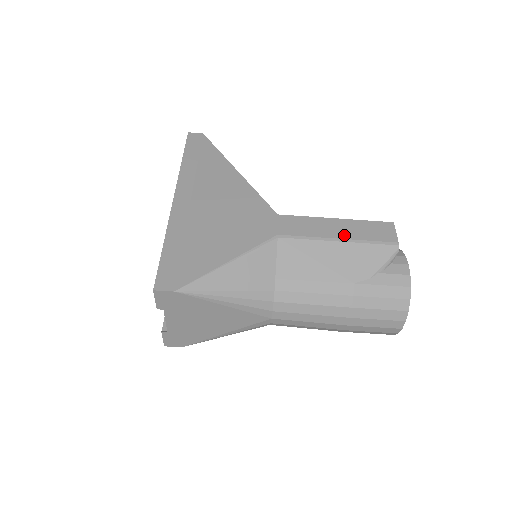
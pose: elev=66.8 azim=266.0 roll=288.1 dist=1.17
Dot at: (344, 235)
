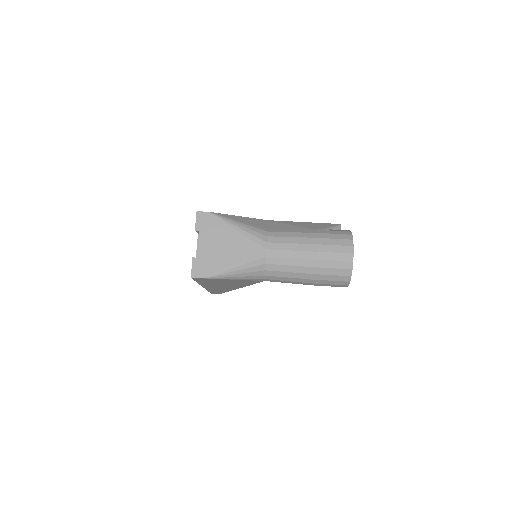
Dot at: occluded
